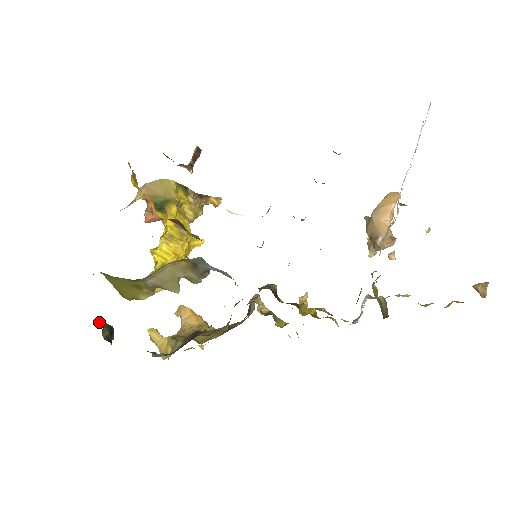
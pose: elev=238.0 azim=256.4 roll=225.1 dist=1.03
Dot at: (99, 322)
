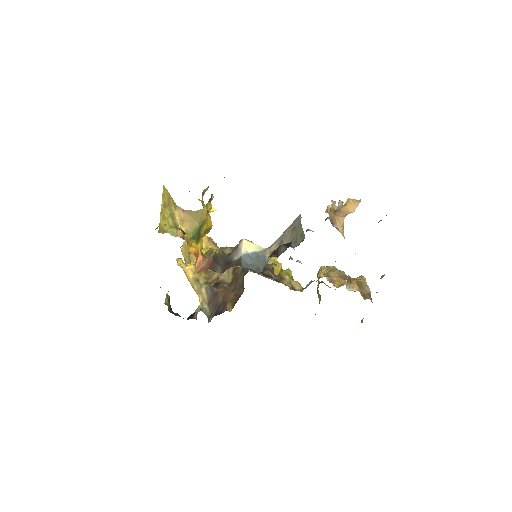
Dot at: (165, 303)
